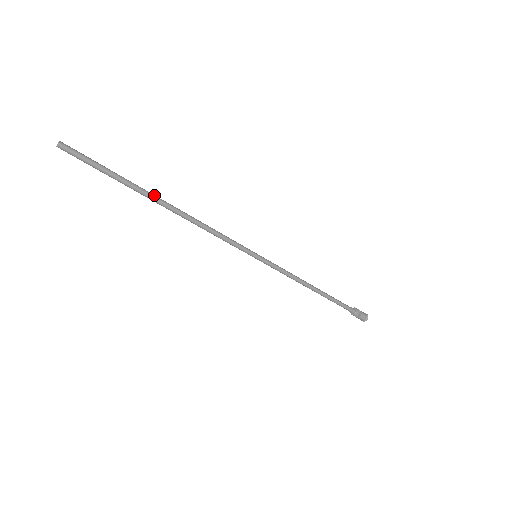
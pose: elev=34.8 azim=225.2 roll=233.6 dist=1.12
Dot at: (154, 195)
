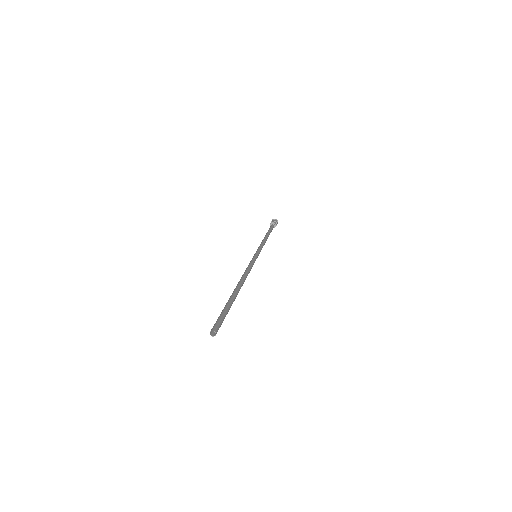
Dot at: (235, 291)
